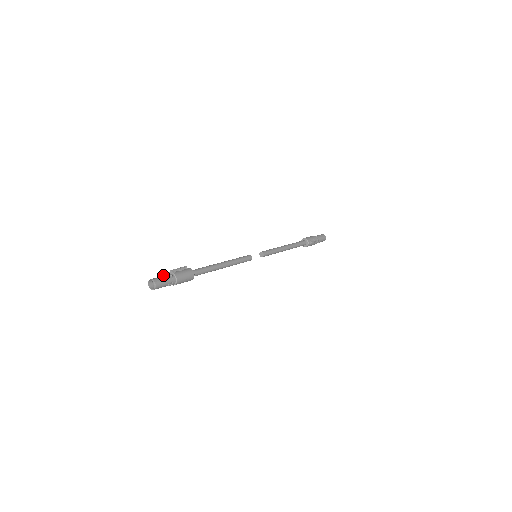
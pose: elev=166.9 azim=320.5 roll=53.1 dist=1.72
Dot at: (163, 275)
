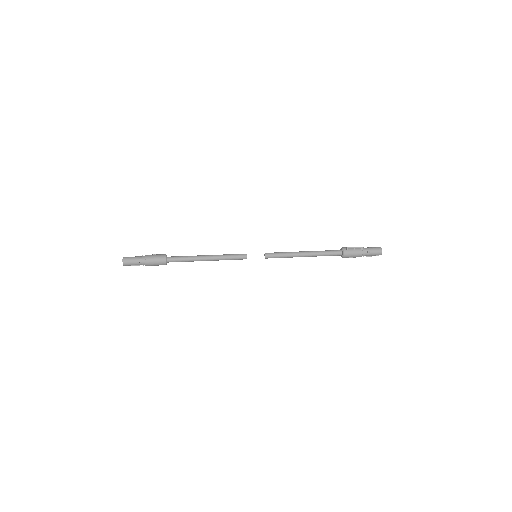
Dot at: occluded
